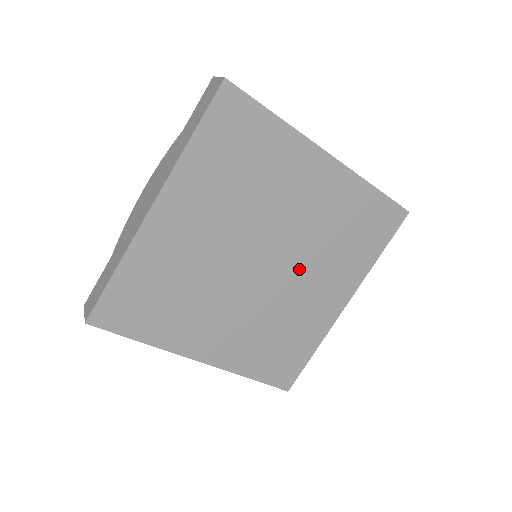
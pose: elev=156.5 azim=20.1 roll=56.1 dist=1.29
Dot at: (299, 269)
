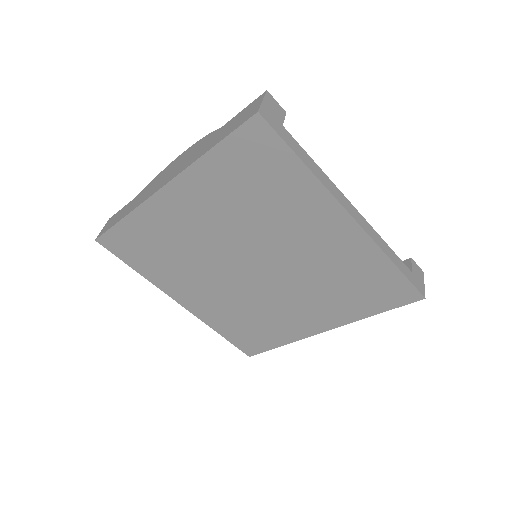
Dot at: (287, 288)
